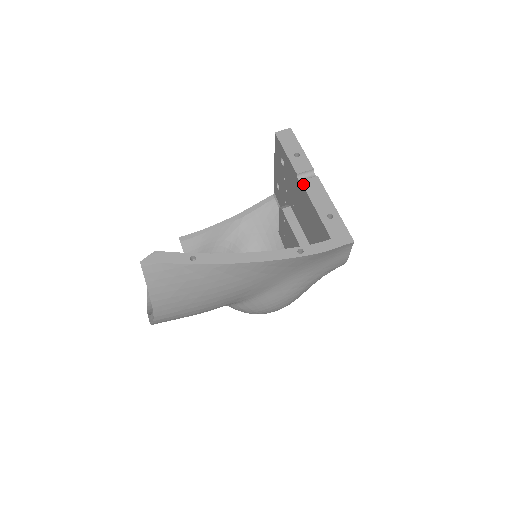
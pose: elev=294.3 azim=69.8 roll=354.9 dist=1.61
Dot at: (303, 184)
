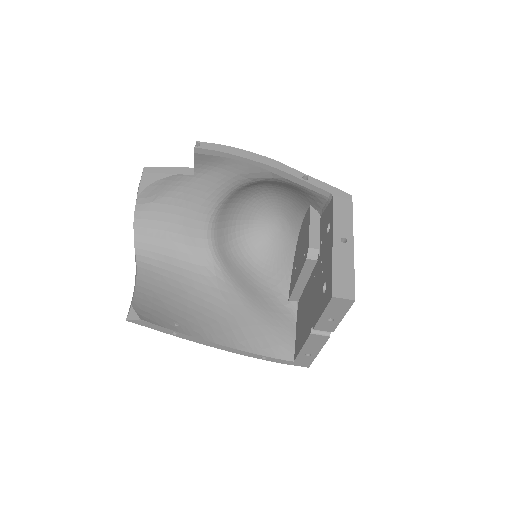
Dot at: (310, 336)
